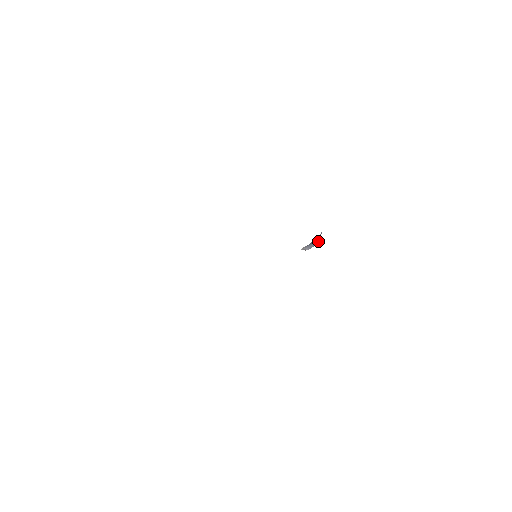
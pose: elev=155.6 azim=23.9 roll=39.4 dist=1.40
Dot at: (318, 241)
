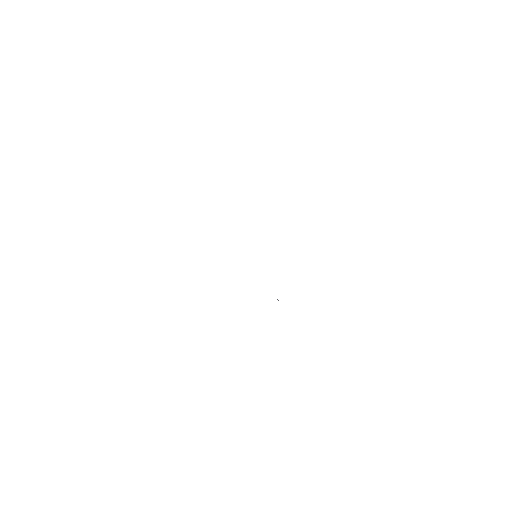
Dot at: occluded
